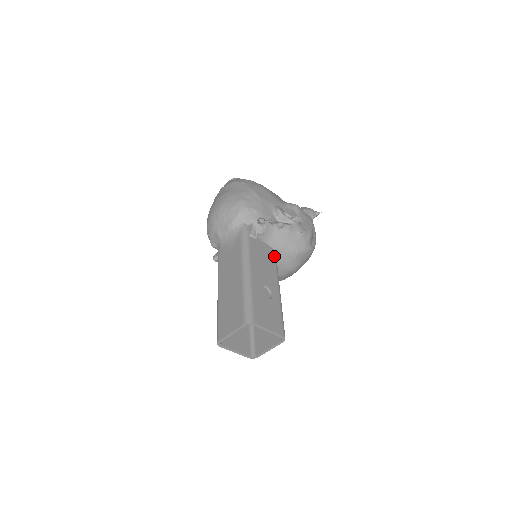
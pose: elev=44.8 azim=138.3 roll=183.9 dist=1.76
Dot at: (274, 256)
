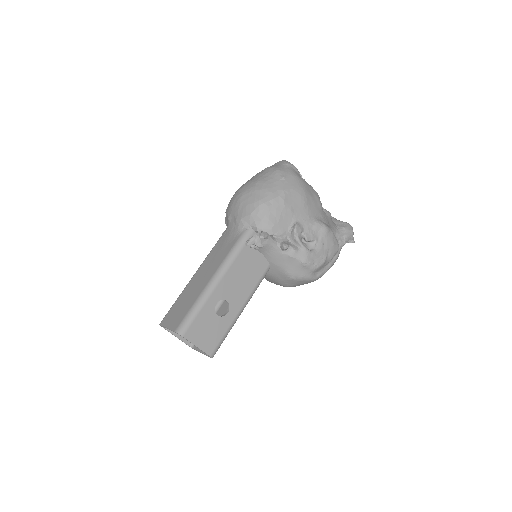
Dot at: (264, 271)
